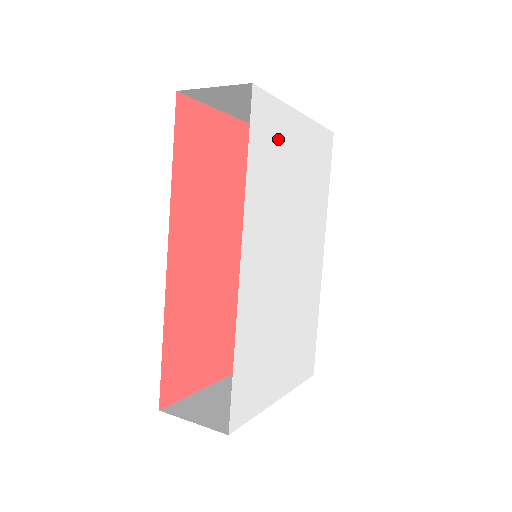
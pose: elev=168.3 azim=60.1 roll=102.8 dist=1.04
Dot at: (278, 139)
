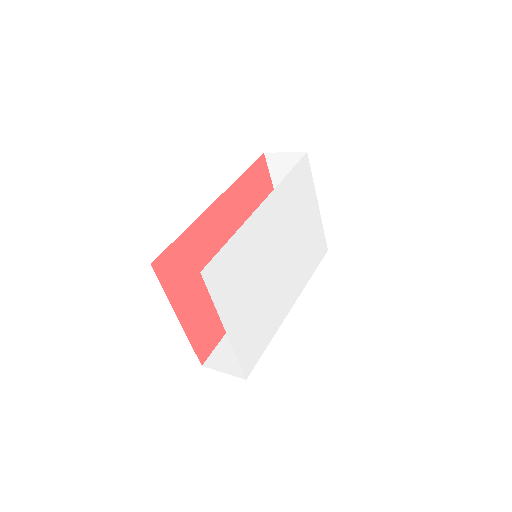
Dot at: (304, 193)
